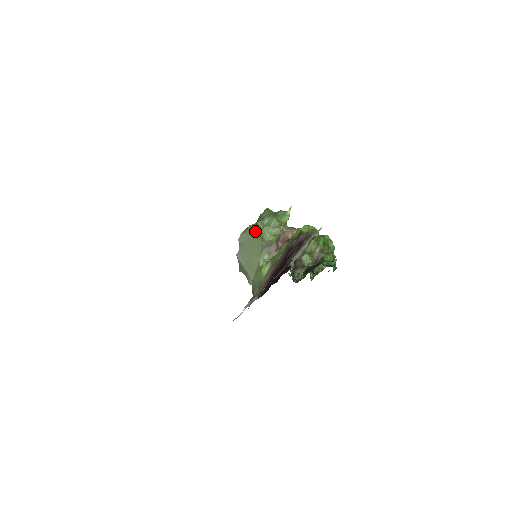
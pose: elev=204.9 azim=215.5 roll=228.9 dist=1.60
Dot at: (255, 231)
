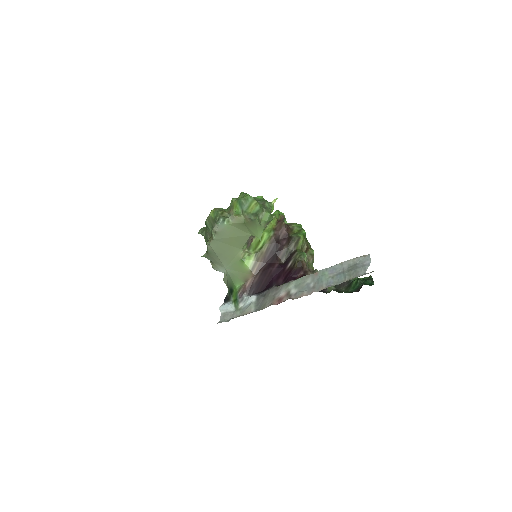
Dot at: (245, 224)
